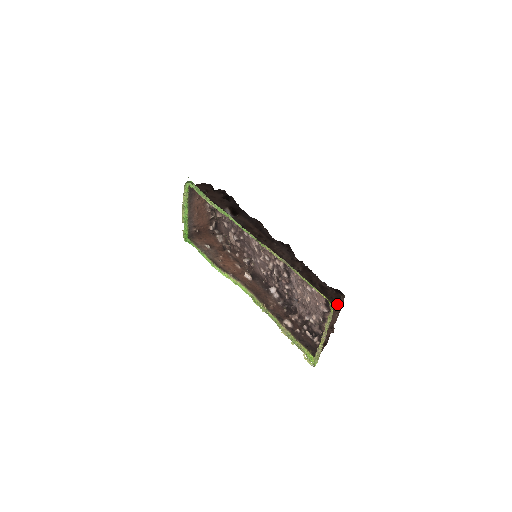
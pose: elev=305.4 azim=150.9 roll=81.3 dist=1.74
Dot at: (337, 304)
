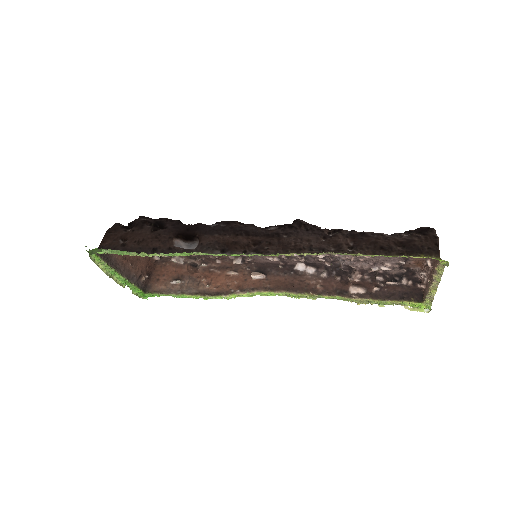
Dot at: (438, 248)
